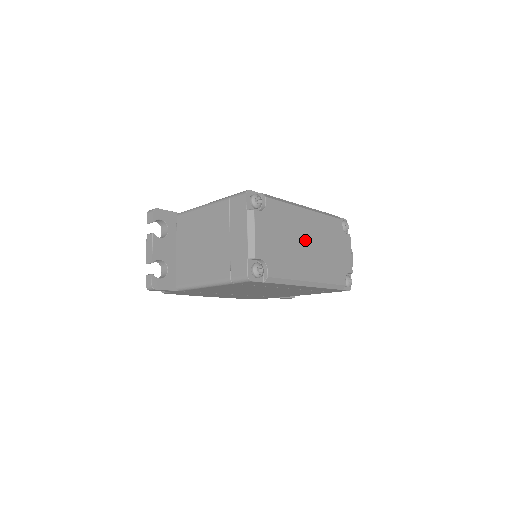
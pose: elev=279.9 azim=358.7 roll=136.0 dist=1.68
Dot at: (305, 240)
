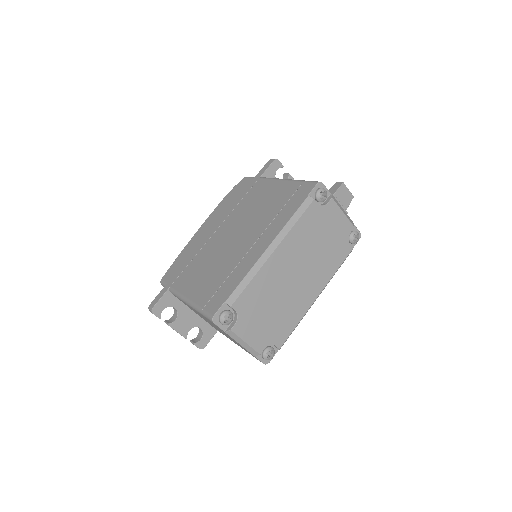
Dot at: (290, 278)
